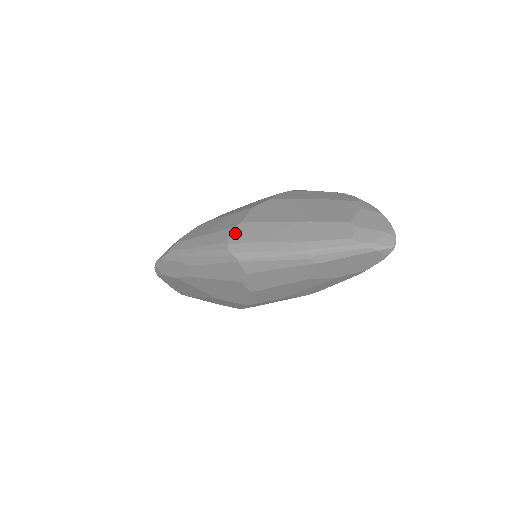
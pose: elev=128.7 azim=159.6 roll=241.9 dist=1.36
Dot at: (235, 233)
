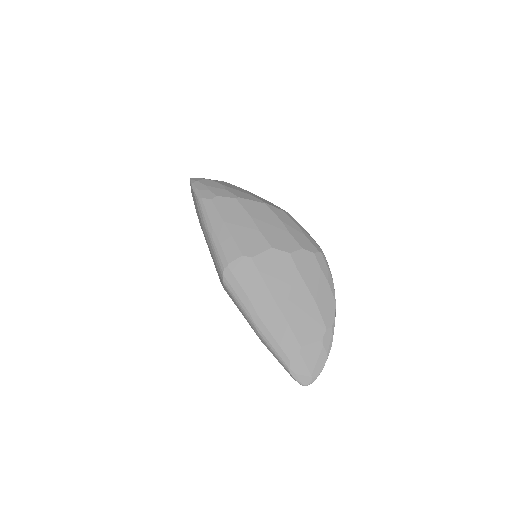
Dot at: (239, 262)
